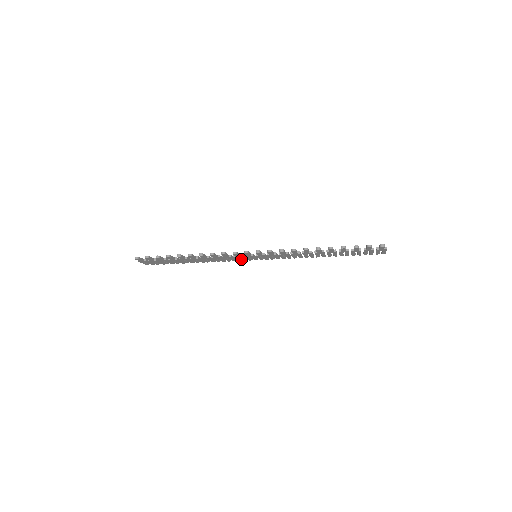
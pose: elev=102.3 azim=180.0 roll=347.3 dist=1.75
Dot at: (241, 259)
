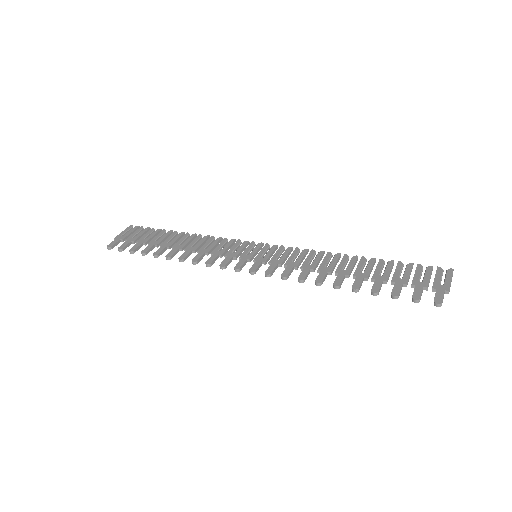
Dot at: (240, 244)
